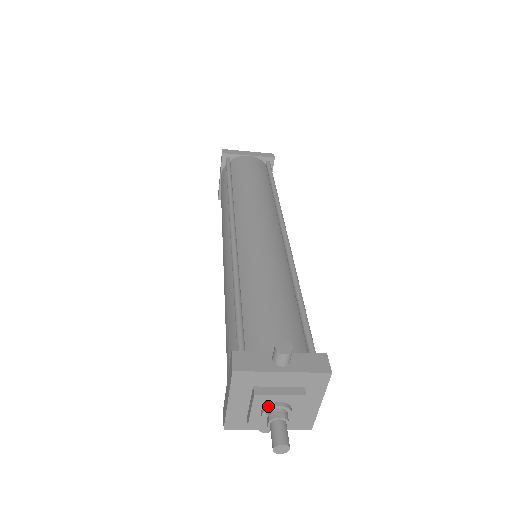
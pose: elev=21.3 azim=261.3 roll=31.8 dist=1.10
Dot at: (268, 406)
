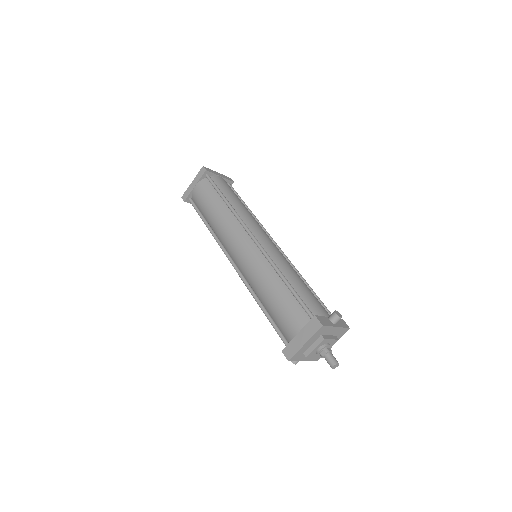
Dot at: (325, 345)
